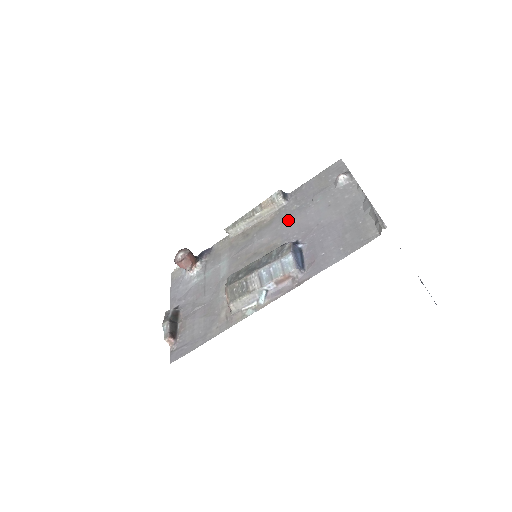
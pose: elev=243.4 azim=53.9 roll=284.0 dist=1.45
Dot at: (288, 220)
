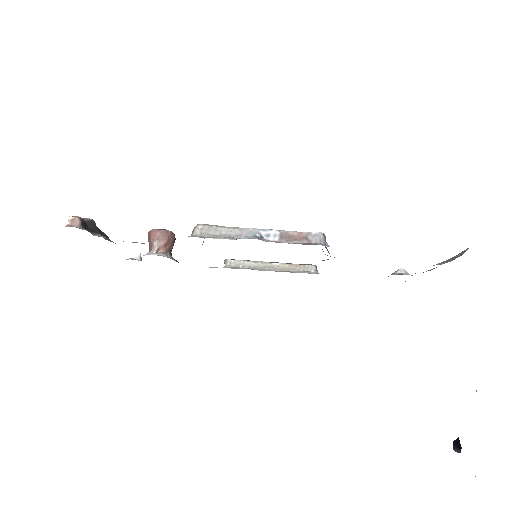
Dot at: occluded
